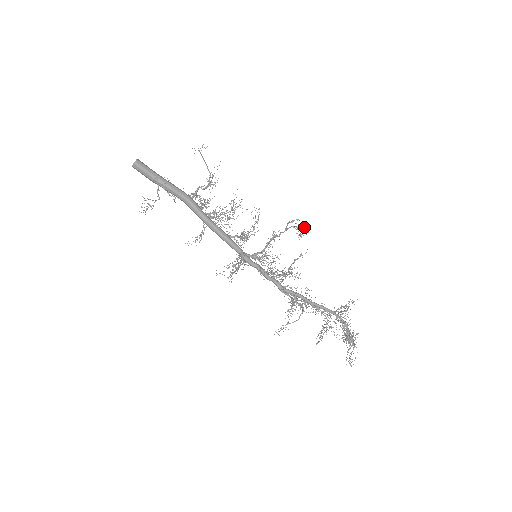
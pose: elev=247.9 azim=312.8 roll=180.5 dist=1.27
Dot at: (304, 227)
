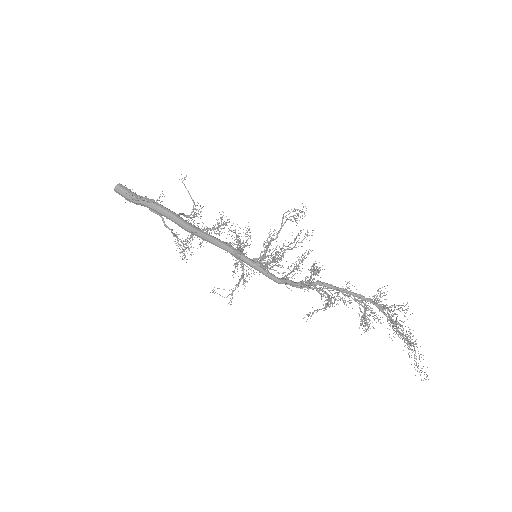
Dot at: (300, 210)
